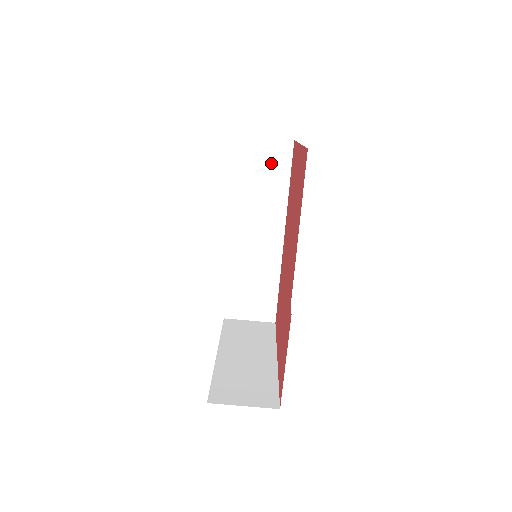
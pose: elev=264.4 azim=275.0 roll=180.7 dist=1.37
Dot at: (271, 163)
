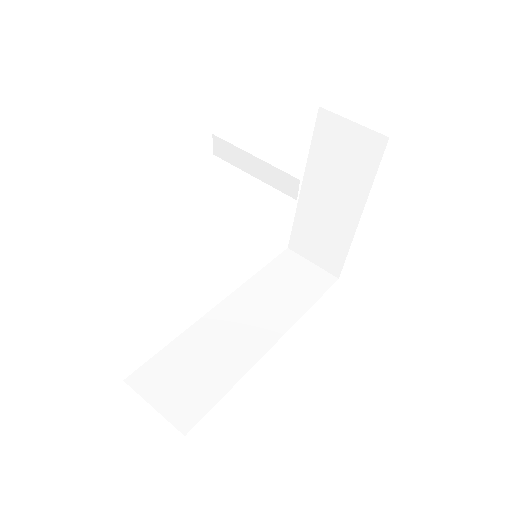
Dot at: (305, 280)
